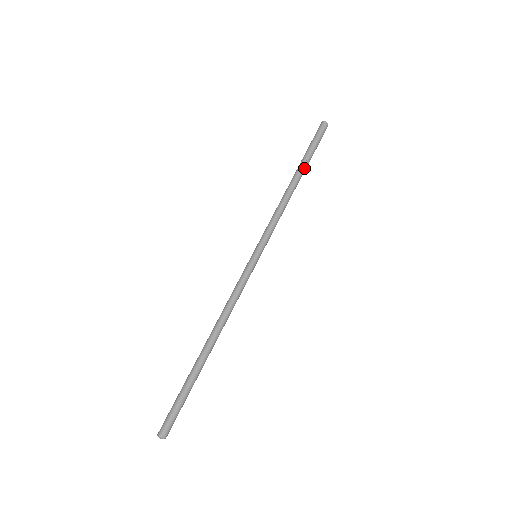
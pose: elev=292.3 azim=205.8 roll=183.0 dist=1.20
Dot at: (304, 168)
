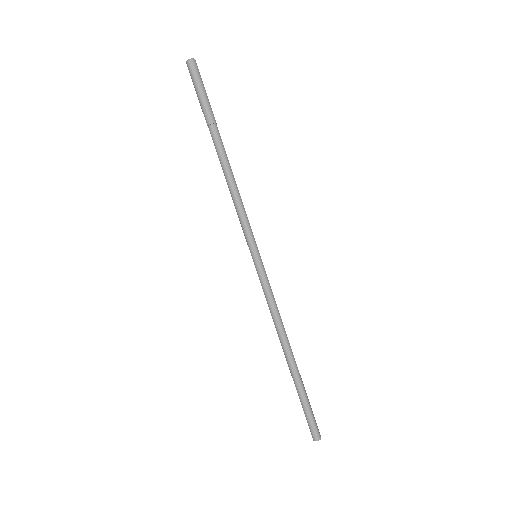
Dot at: (214, 135)
